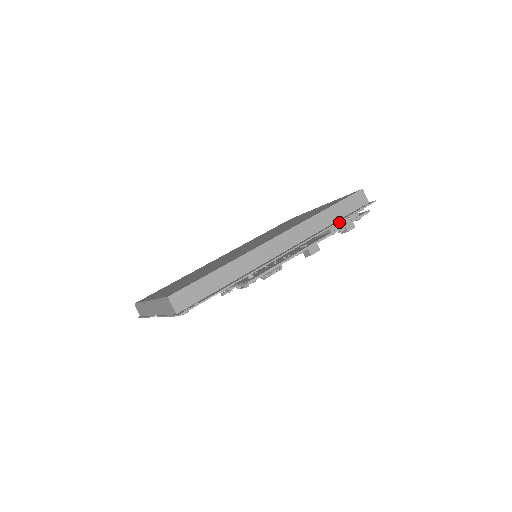
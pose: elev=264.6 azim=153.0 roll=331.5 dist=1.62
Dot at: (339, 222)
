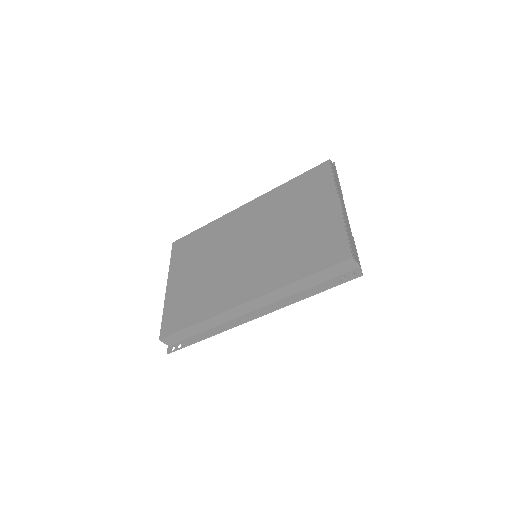
Dot at: occluded
